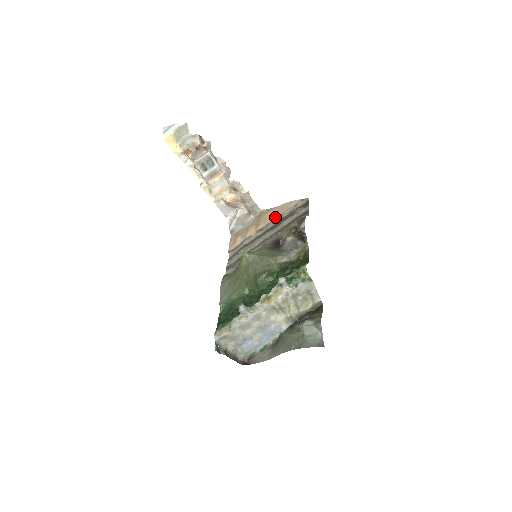
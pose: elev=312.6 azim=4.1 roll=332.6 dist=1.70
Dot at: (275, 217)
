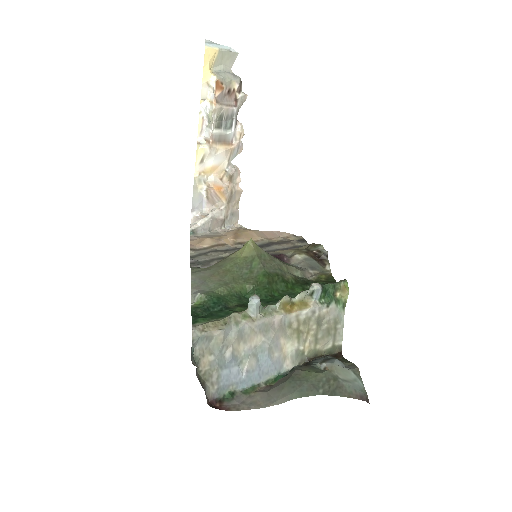
Dot at: (260, 238)
